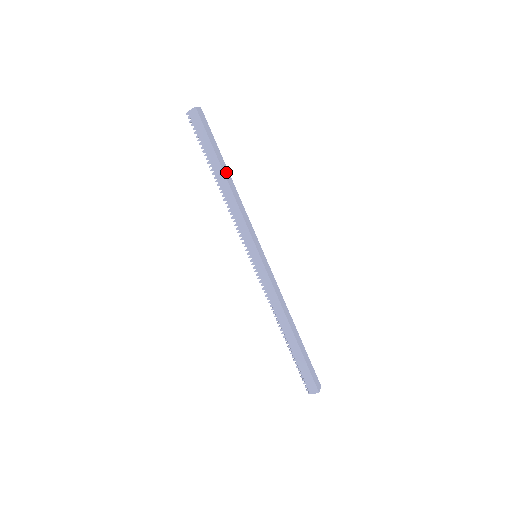
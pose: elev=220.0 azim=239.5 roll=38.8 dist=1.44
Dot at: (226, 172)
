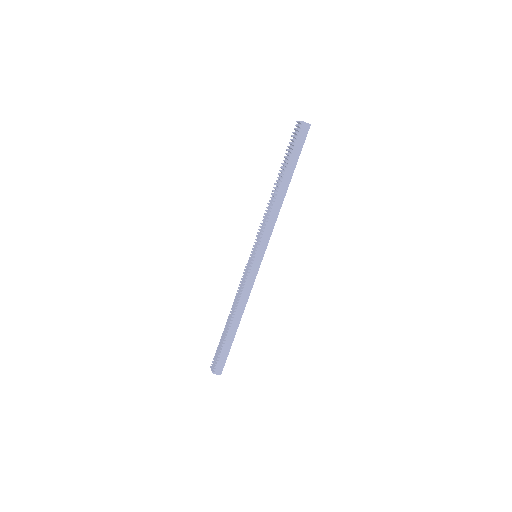
Dot at: (287, 184)
